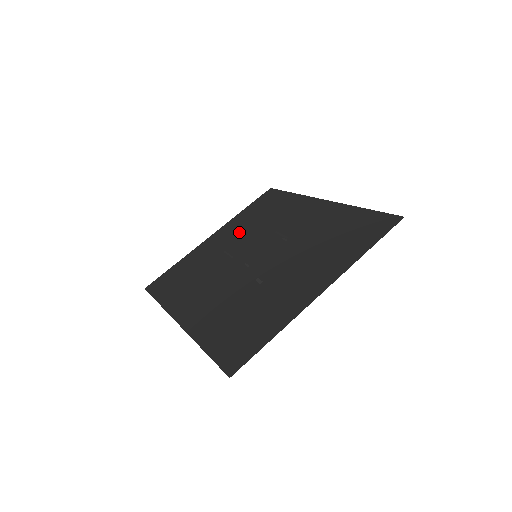
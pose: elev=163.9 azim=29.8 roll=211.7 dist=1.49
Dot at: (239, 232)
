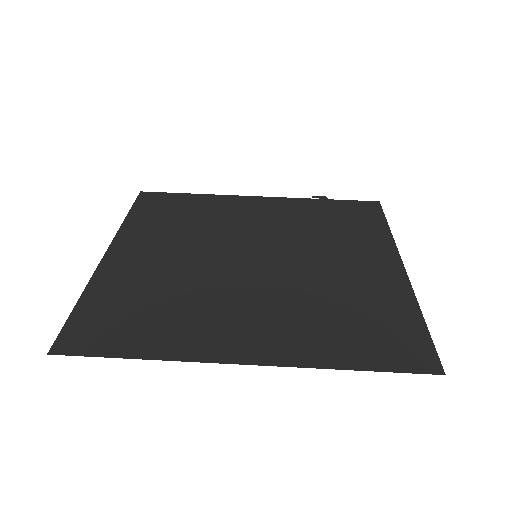
Dot at: (167, 239)
